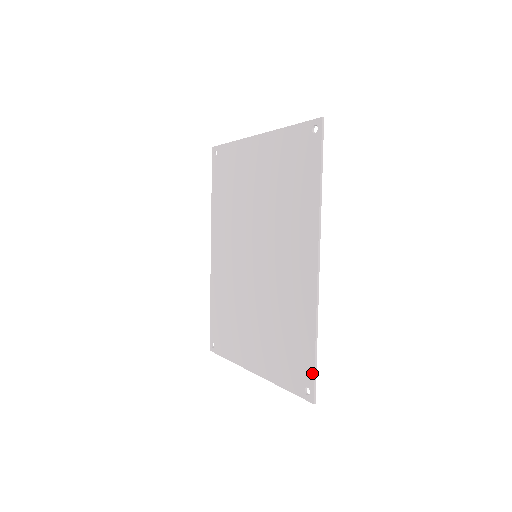
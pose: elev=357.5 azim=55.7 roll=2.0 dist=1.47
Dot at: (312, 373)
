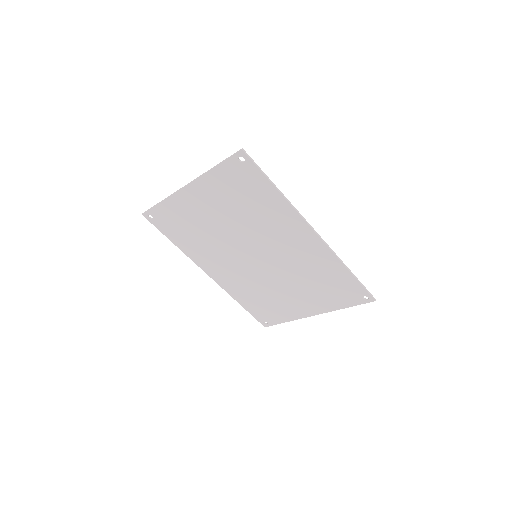
Dot at: (362, 288)
